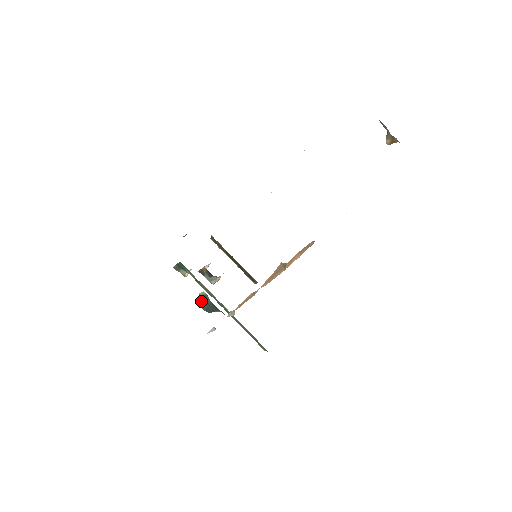
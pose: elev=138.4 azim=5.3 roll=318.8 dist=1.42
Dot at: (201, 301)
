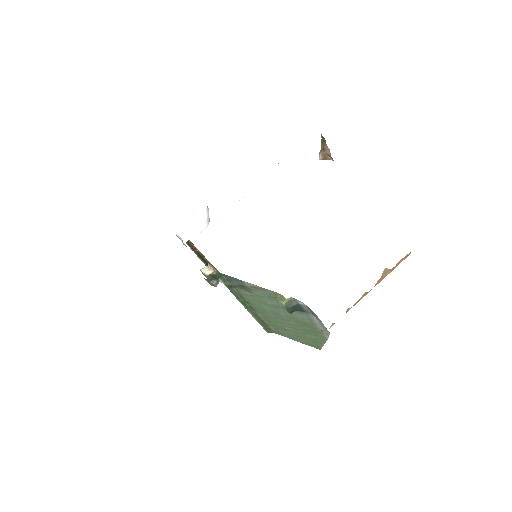
Dot at: (288, 305)
